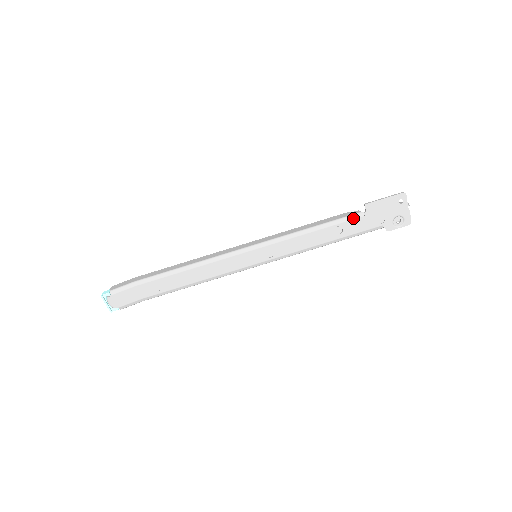
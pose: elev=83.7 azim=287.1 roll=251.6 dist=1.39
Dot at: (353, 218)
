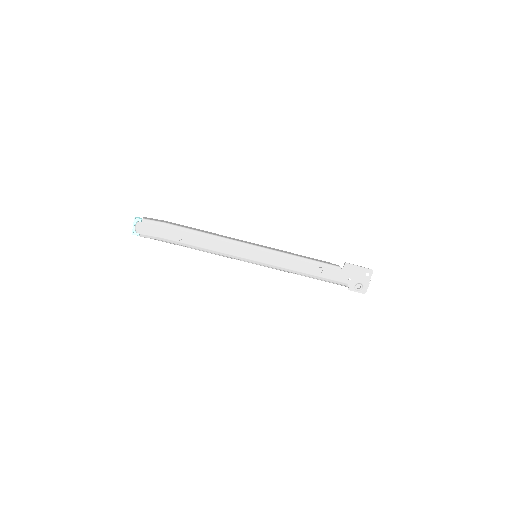
Dot at: (333, 267)
